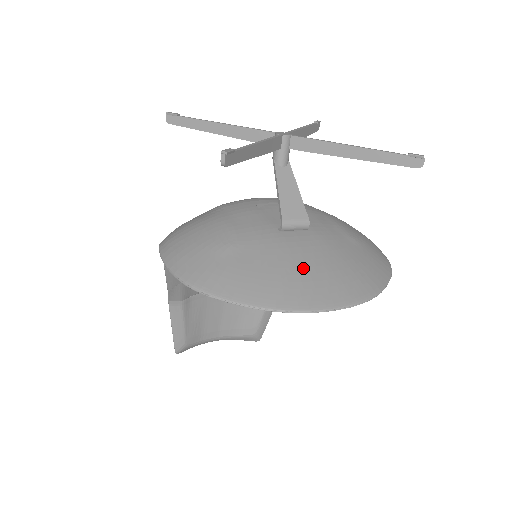
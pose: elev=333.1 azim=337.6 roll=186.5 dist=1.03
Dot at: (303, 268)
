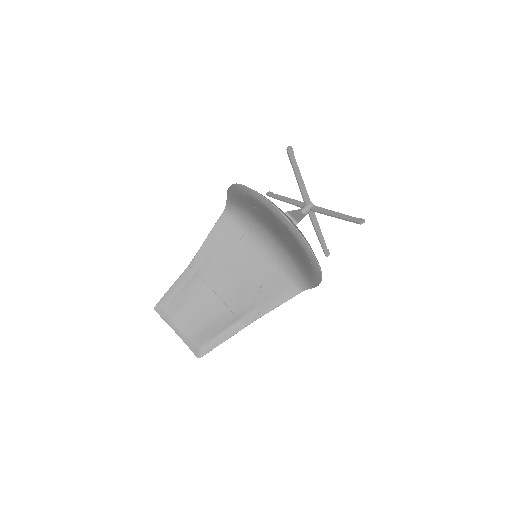
Dot at: occluded
